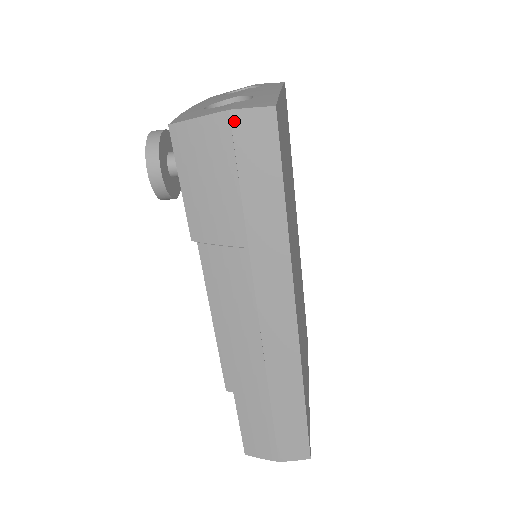
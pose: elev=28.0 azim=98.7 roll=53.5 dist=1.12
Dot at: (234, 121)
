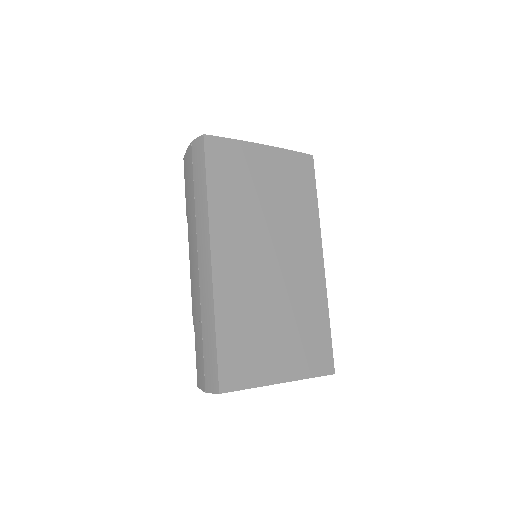
Dot at: (193, 146)
